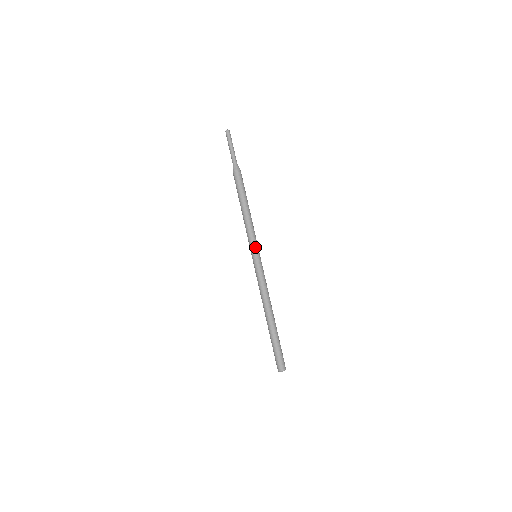
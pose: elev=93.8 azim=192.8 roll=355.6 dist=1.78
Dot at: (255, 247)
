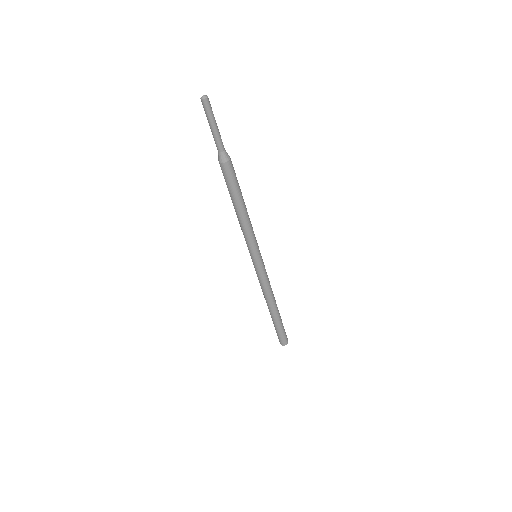
Dot at: (257, 250)
